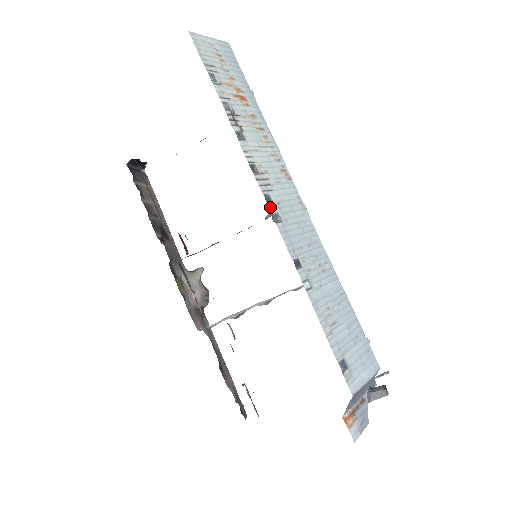
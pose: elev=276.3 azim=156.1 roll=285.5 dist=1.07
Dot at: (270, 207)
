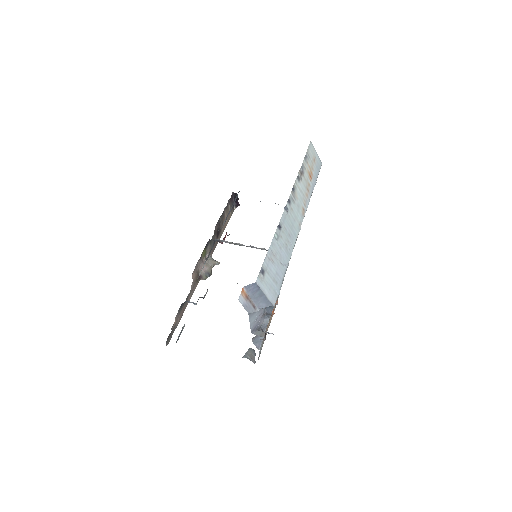
Dot at: (288, 203)
